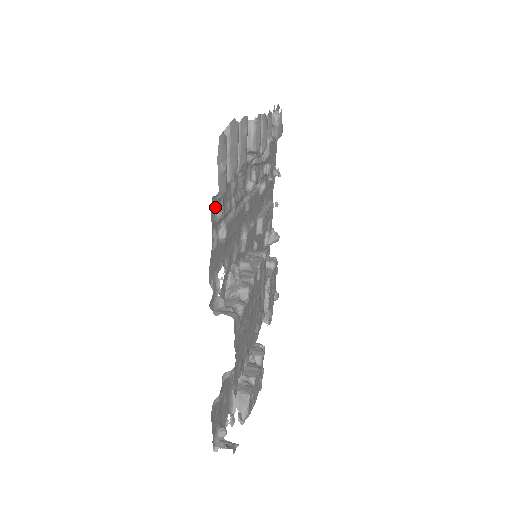
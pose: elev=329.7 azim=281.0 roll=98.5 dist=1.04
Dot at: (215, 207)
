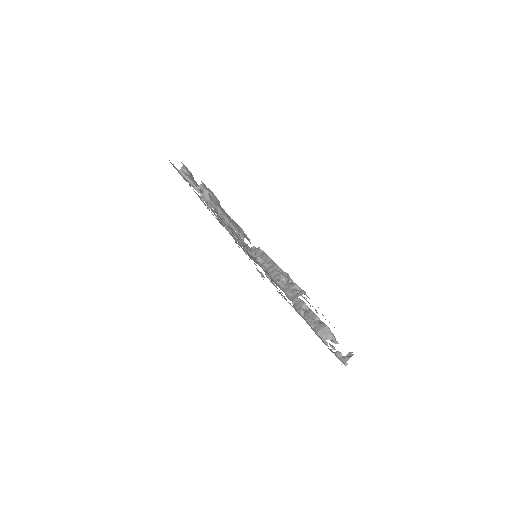
Dot at: occluded
